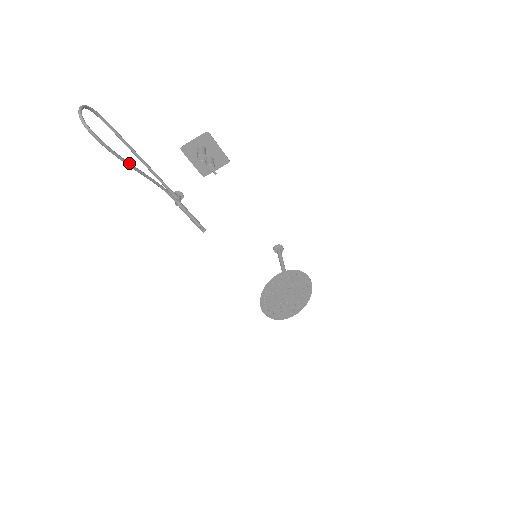
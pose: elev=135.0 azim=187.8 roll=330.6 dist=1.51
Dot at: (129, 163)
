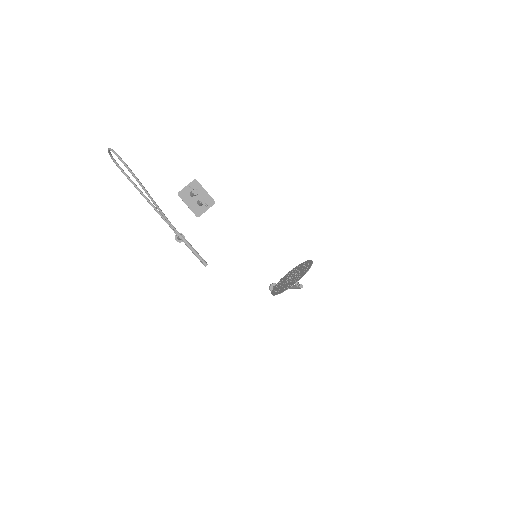
Dot at: (144, 187)
